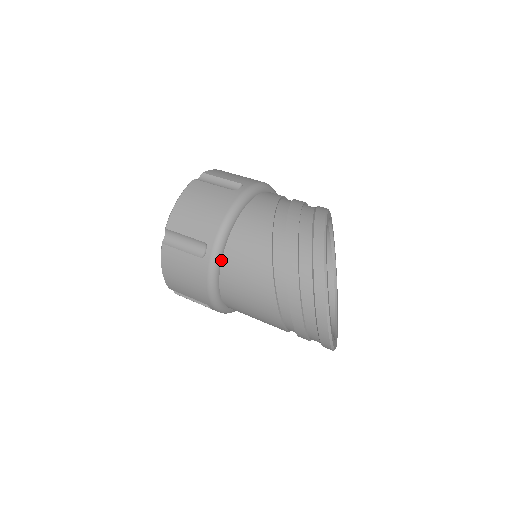
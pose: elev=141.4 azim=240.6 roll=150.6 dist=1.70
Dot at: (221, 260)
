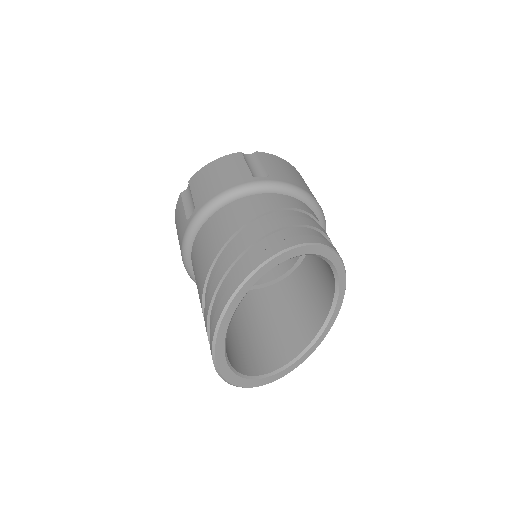
Dot at: (198, 231)
